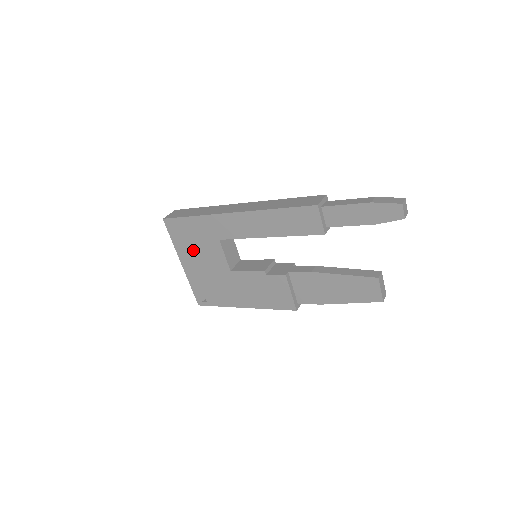
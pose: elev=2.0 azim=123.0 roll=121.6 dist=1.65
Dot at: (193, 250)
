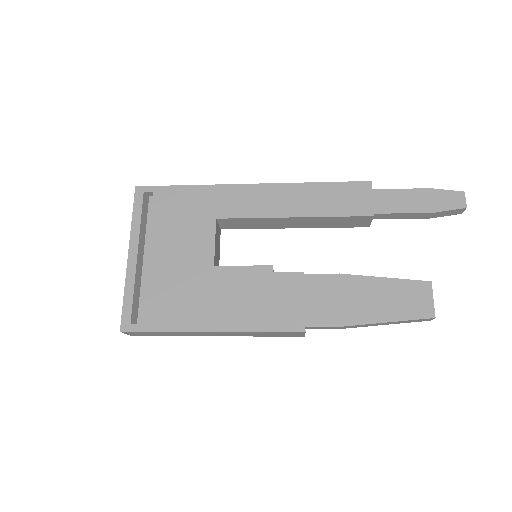
Dot at: (163, 233)
